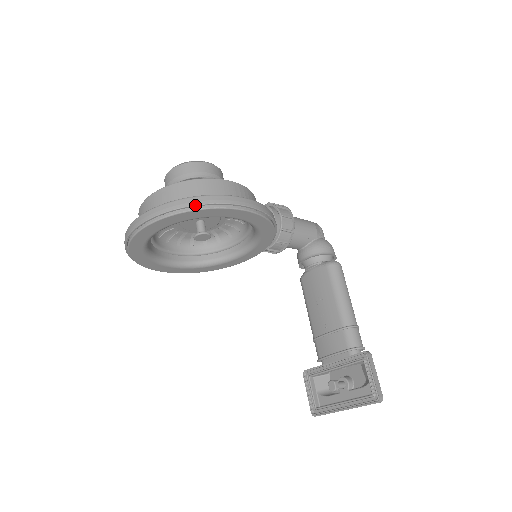
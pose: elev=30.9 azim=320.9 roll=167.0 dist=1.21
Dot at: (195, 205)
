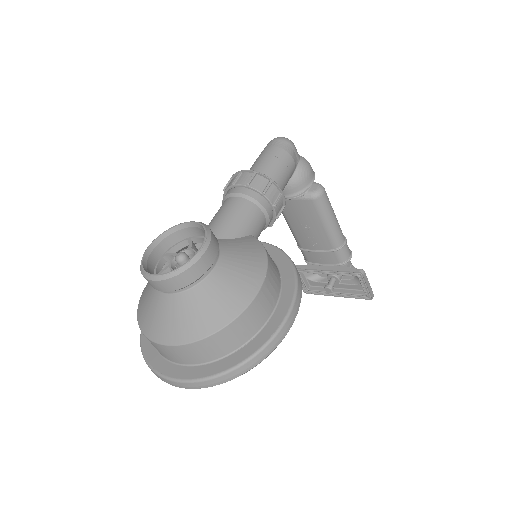
Dot at: occluded
